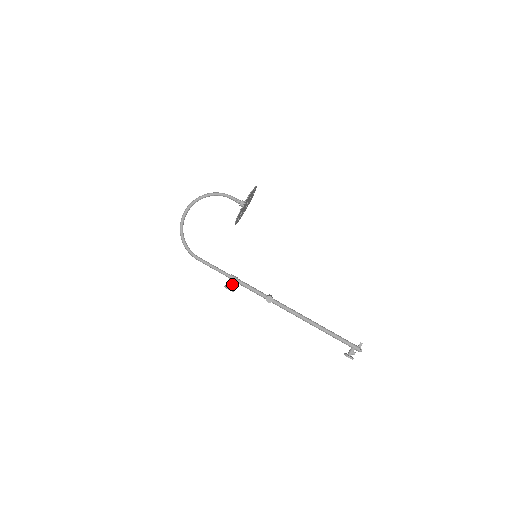
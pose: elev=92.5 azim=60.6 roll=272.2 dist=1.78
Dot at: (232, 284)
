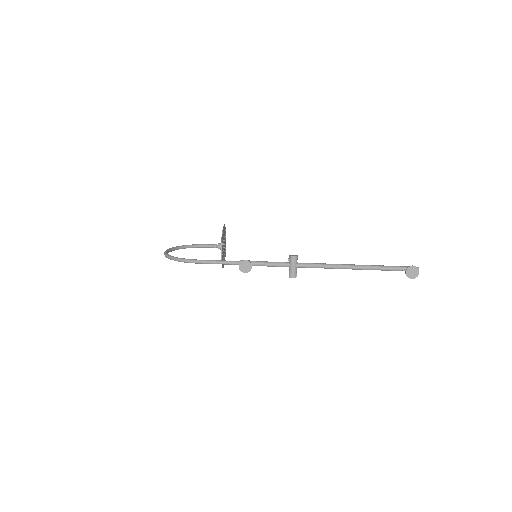
Dot at: occluded
